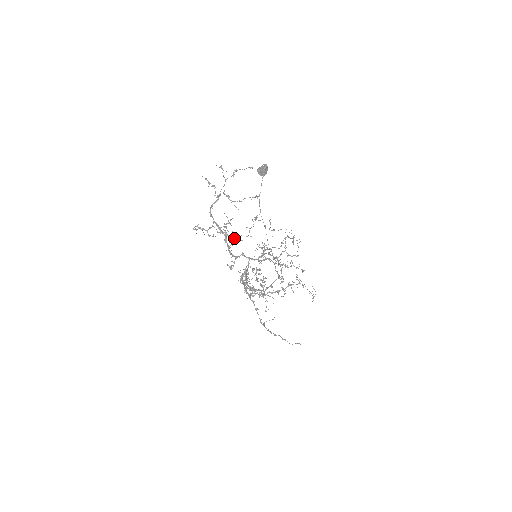
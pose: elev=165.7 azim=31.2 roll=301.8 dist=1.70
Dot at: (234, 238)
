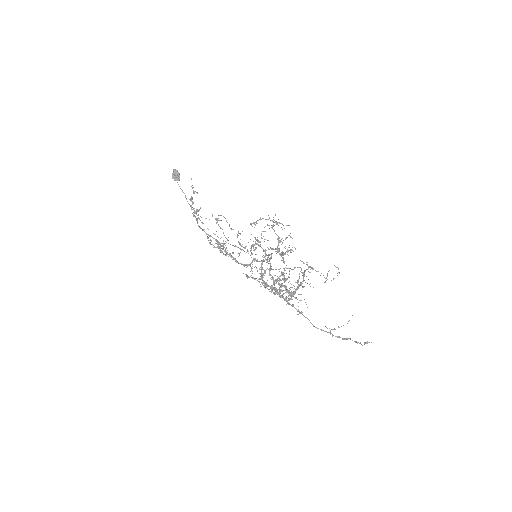
Dot at: (226, 247)
